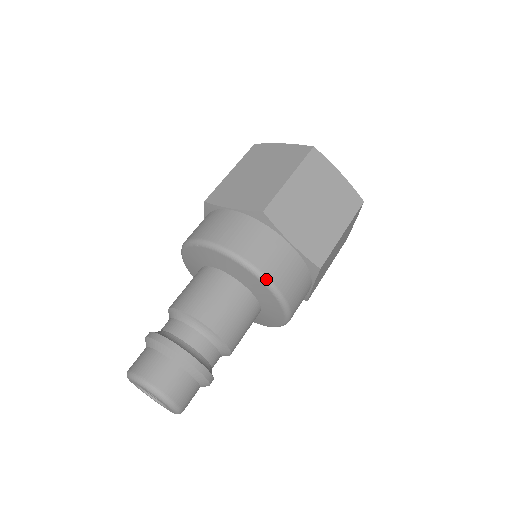
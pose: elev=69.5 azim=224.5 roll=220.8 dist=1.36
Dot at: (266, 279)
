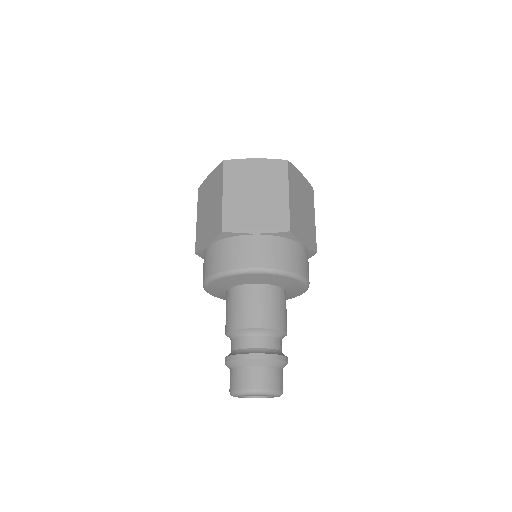
Dot at: (257, 270)
